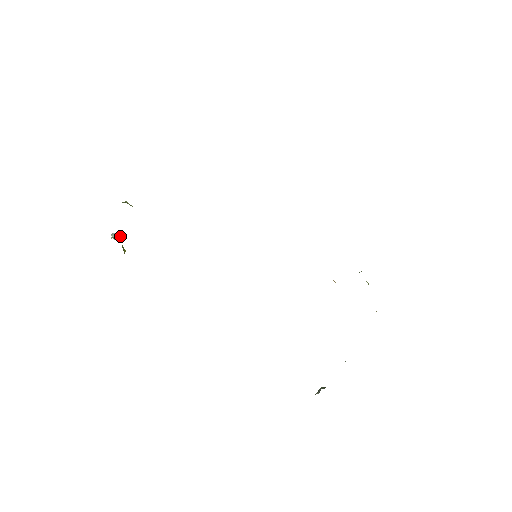
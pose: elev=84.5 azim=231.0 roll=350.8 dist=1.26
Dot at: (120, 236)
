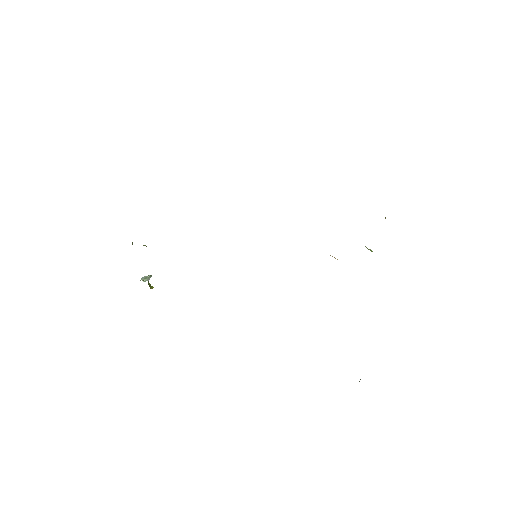
Dot at: (149, 278)
